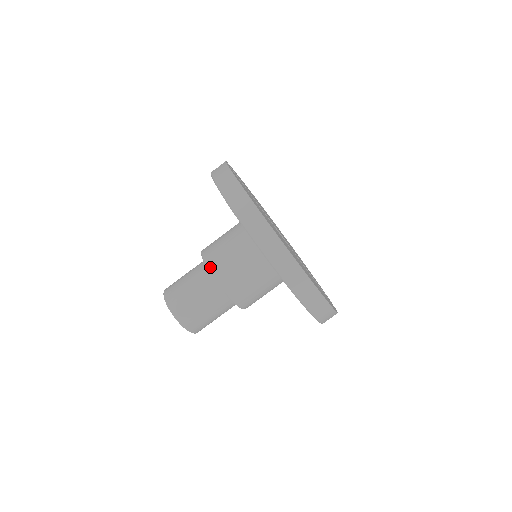
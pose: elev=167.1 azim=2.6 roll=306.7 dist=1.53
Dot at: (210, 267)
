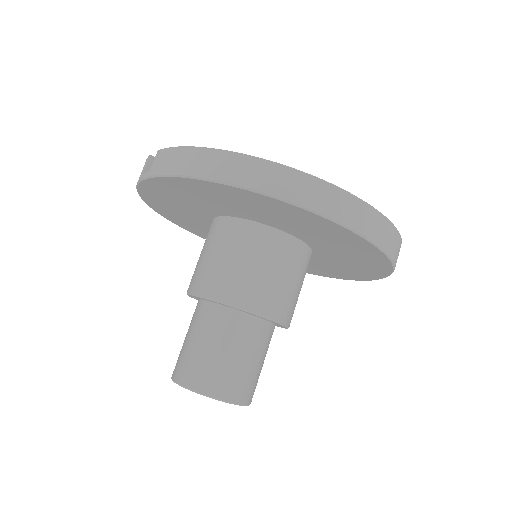
Dot at: (231, 301)
